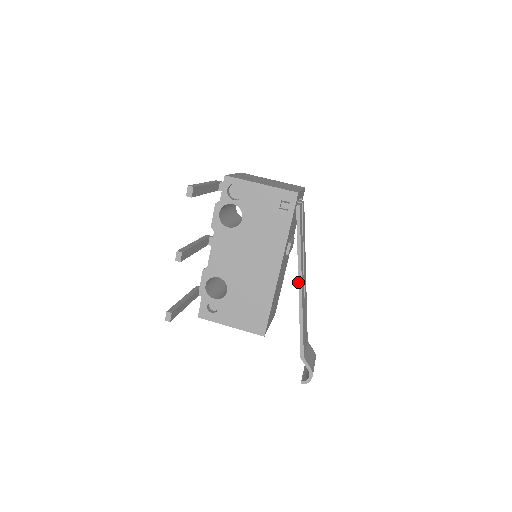
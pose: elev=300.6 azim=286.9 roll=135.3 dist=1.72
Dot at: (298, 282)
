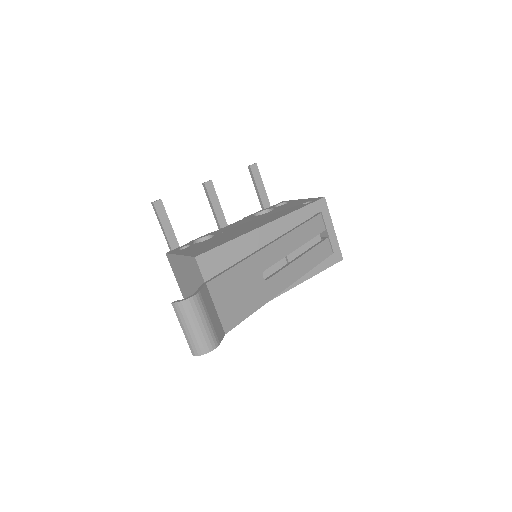
Dot at: (270, 243)
